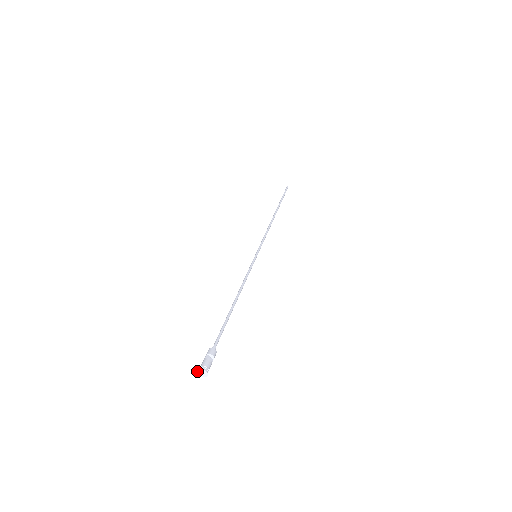
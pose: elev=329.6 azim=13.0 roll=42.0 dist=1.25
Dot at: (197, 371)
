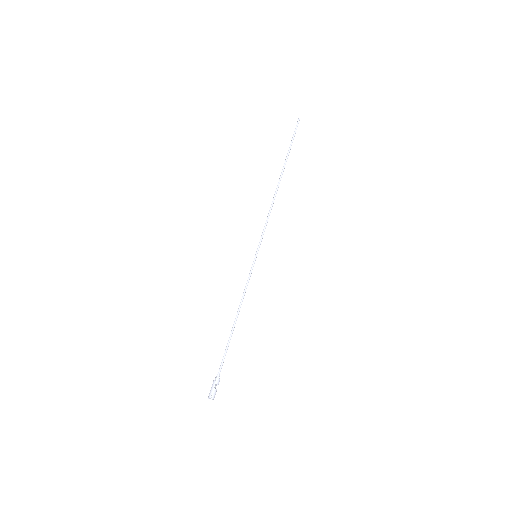
Dot at: (208, 398)
